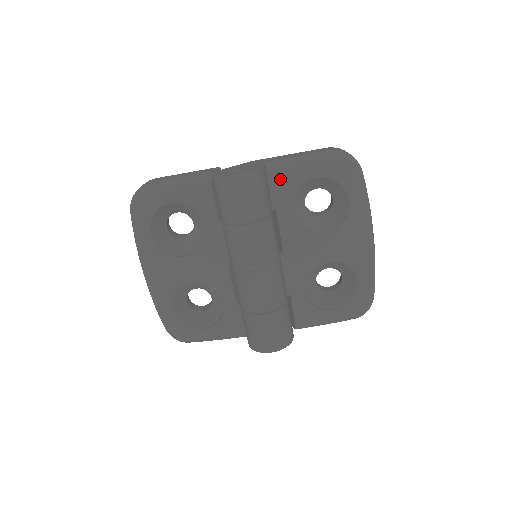
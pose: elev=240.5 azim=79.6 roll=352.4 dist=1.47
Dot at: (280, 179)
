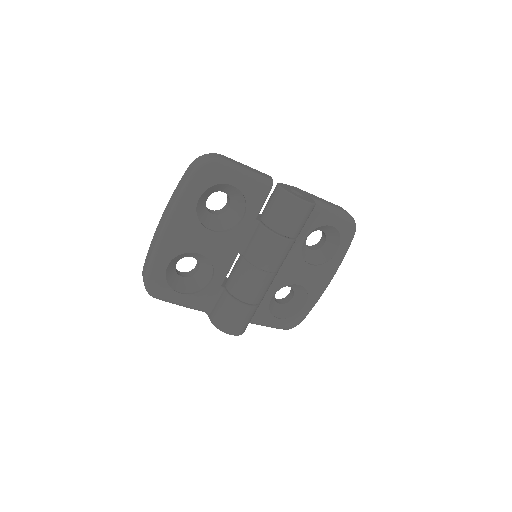
Dot at: (314, 214)
